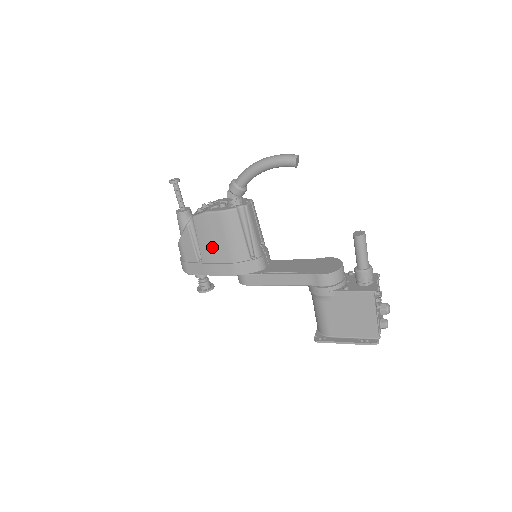
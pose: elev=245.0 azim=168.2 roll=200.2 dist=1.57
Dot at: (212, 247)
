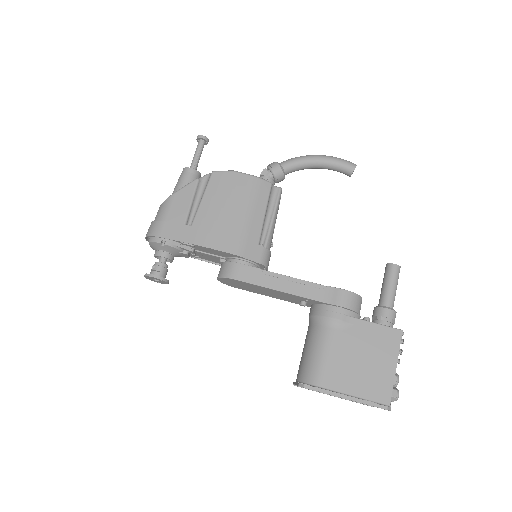
Dot at: (219, 211)
